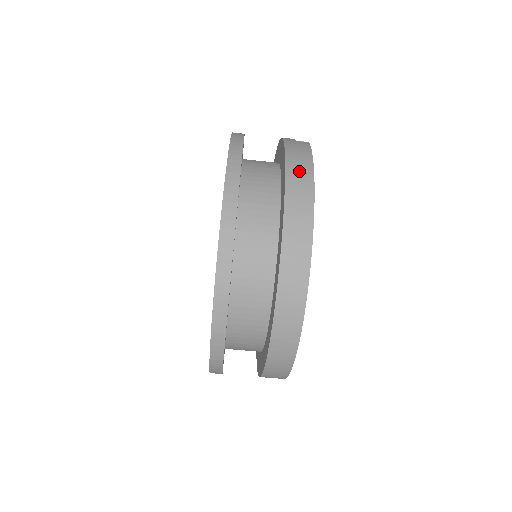
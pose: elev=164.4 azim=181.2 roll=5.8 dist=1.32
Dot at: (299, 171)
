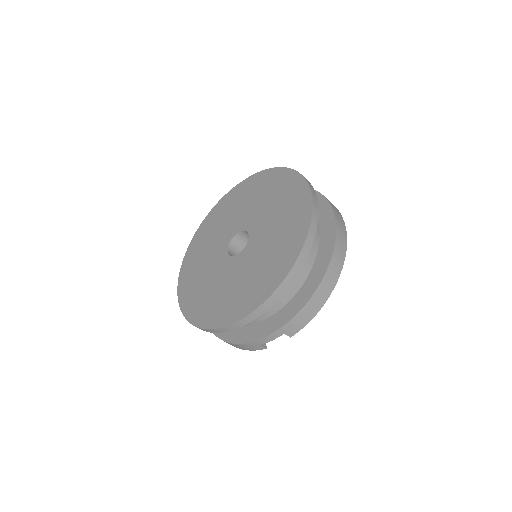
Dot at: occluded
